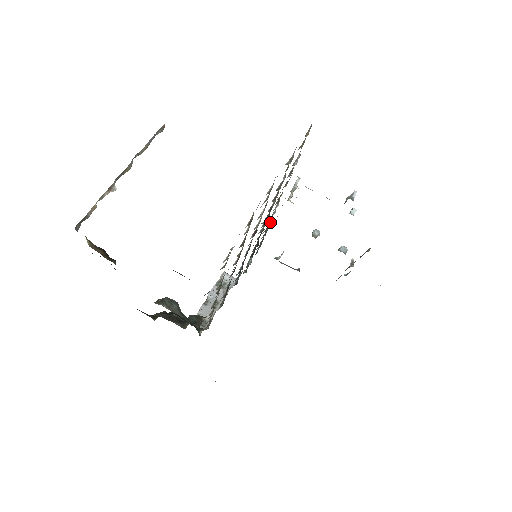
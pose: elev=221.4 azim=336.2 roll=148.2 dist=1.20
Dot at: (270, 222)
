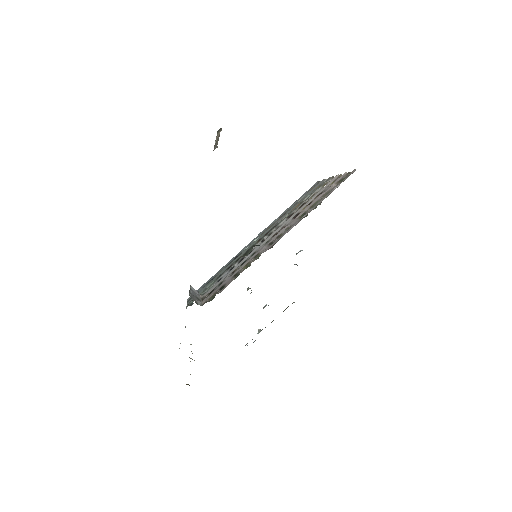
Dot at: occluded
